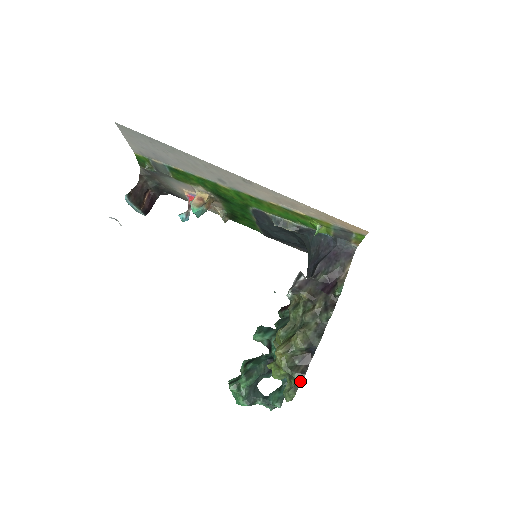
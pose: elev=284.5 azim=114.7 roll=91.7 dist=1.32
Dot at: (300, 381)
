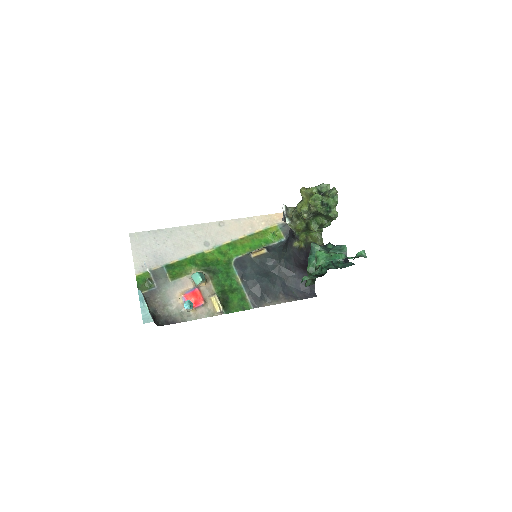
Dot at: (326, 184)
